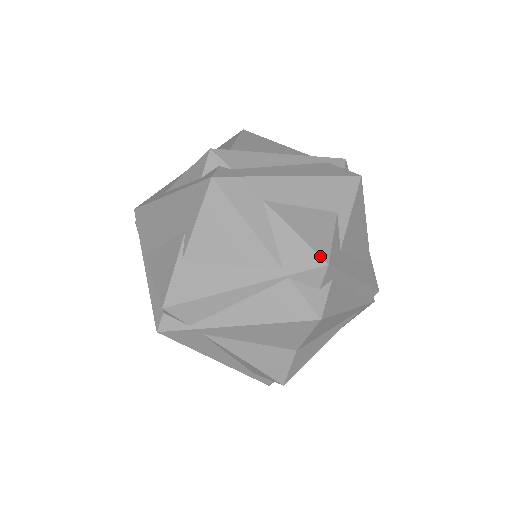
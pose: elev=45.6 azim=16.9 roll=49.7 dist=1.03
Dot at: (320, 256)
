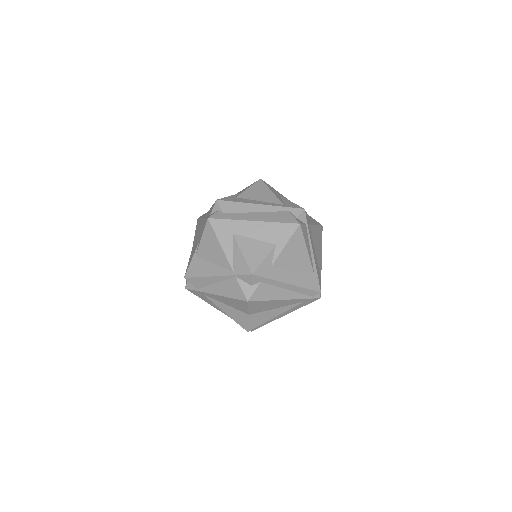
Dot at: (250, 269)
